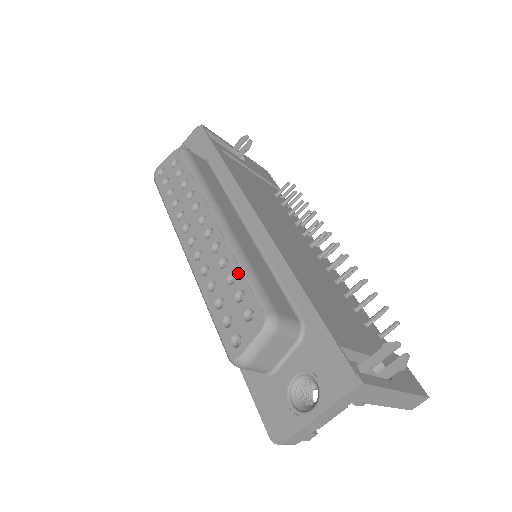
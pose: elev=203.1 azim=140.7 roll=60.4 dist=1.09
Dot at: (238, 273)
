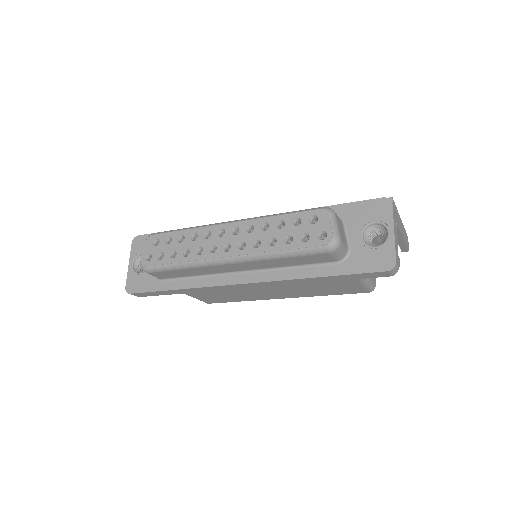
Dot at: (281, 217)
